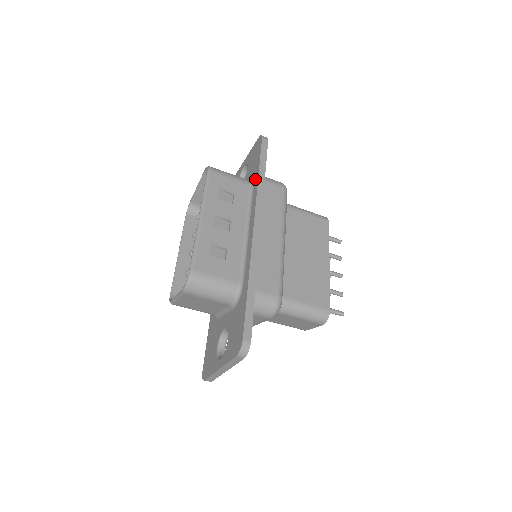
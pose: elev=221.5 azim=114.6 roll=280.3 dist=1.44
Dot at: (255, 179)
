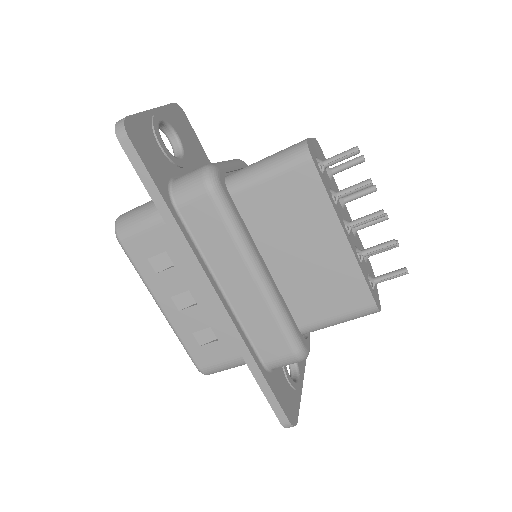
Dot at: occluded
